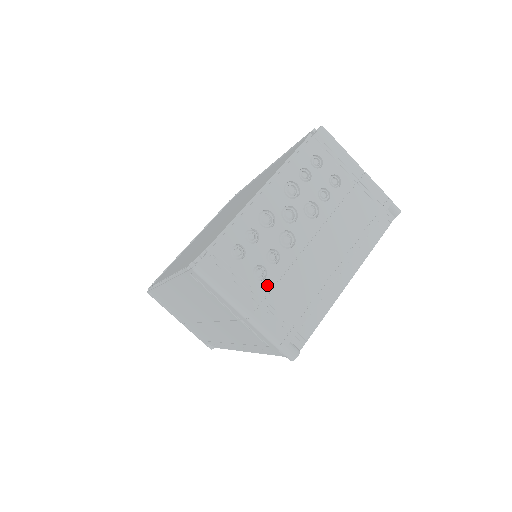
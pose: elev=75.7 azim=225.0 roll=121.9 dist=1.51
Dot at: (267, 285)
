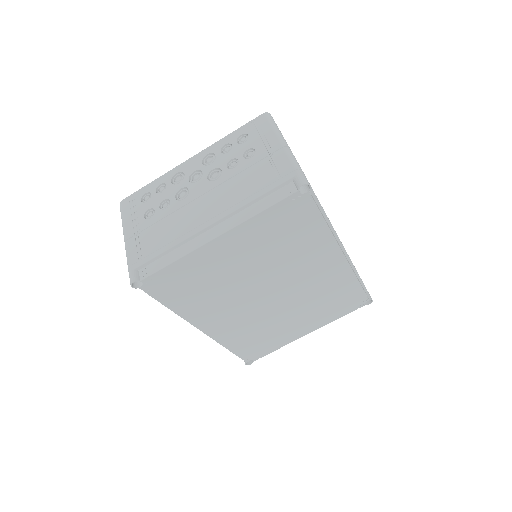
Dot at: (148, 223)
